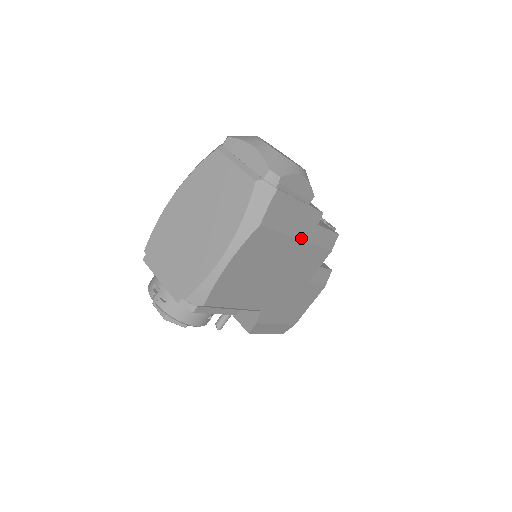
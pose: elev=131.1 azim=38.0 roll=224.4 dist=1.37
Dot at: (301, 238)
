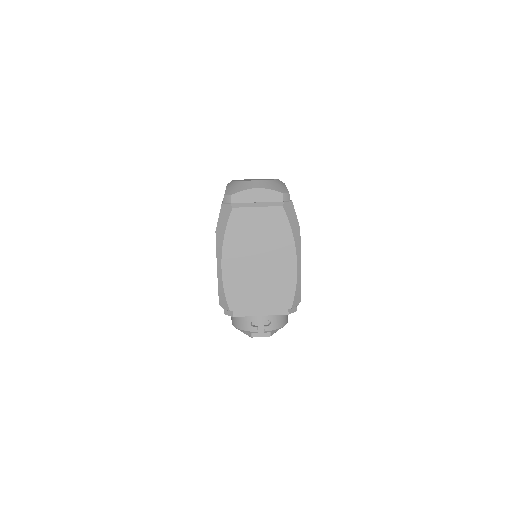
Dot at: occluded
